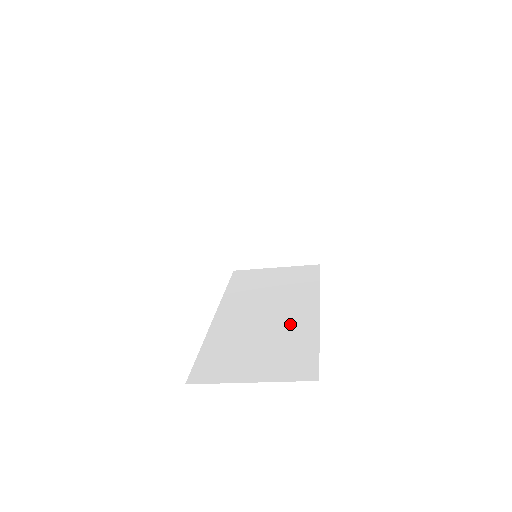
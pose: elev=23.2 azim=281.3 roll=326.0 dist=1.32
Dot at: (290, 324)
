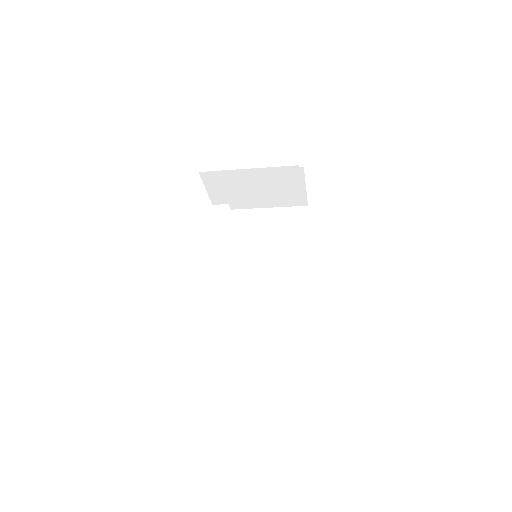
Dot at: (285, 295)
